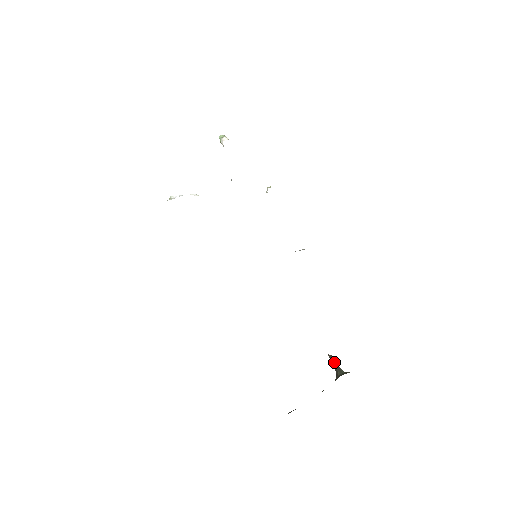
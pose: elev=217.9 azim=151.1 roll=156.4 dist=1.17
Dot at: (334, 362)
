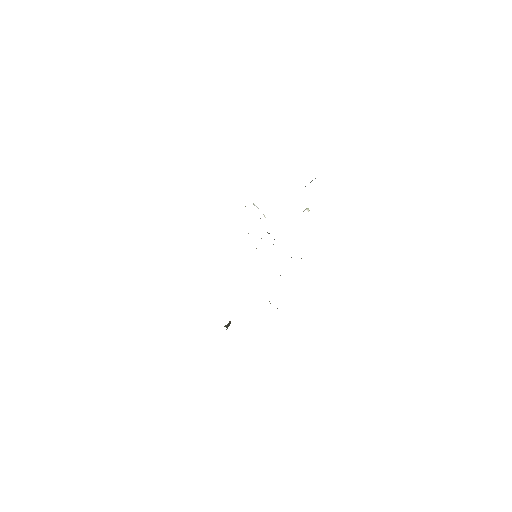
Dot at: (229, 324)
